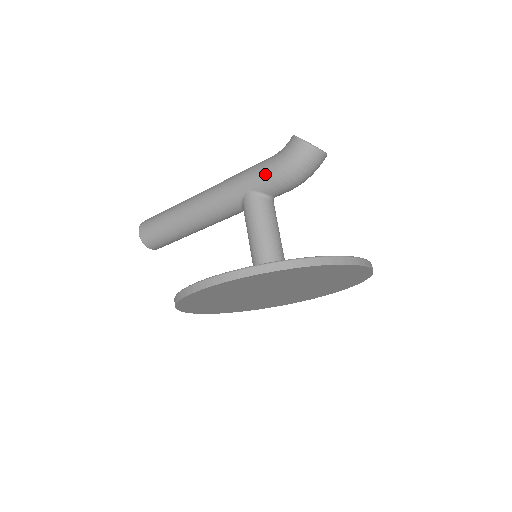
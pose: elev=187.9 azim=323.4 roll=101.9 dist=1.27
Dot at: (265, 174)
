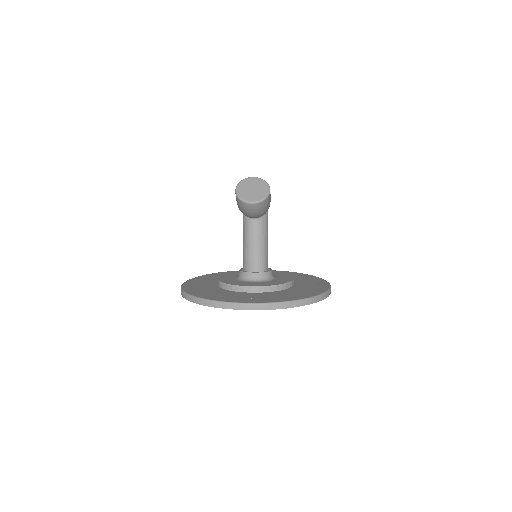
Dot at: occluded
